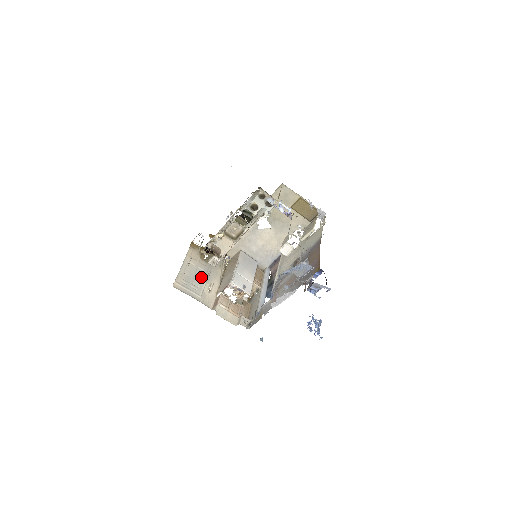
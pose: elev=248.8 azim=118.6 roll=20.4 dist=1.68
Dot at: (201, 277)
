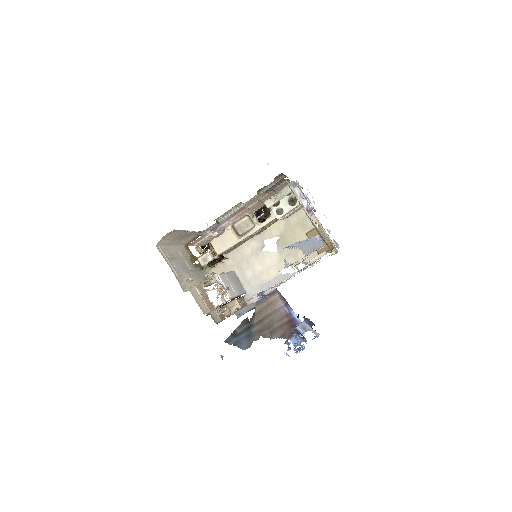
Dot at: (185, 267)
